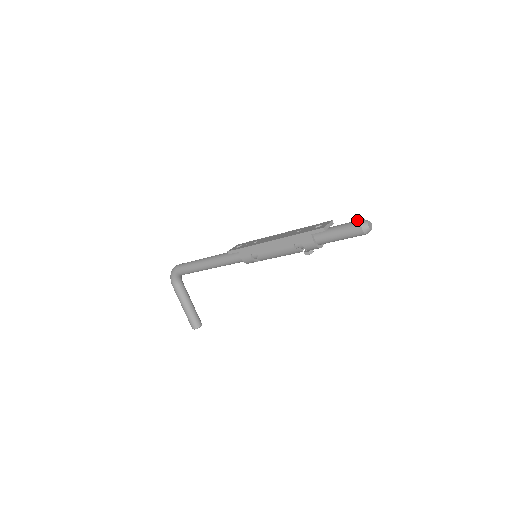
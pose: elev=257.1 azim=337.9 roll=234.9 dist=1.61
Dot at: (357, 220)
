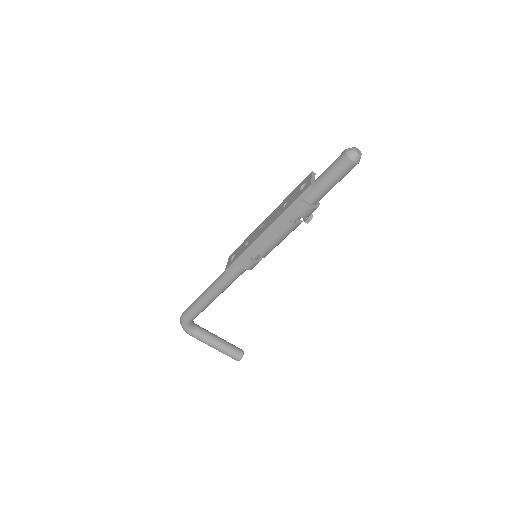
Dot at: (340, 155)
